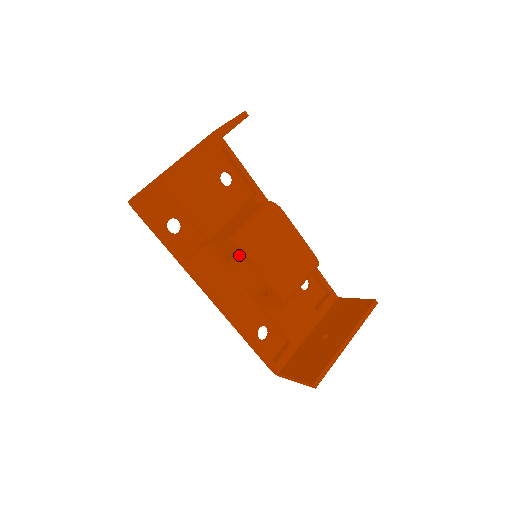
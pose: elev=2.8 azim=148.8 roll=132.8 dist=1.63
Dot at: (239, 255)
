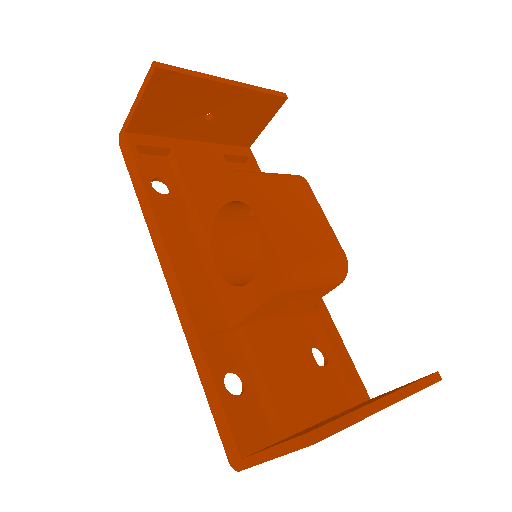
Dot at: (234, 195)
